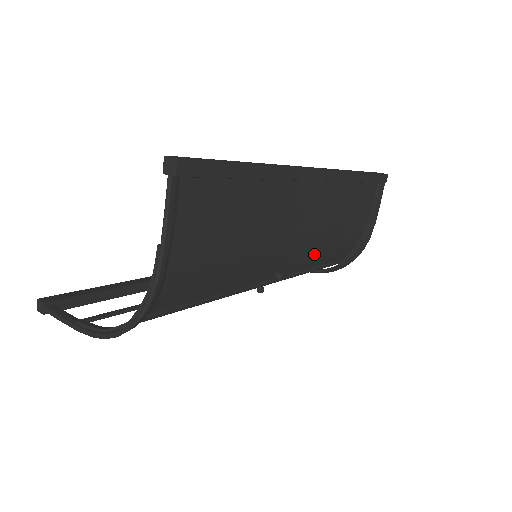
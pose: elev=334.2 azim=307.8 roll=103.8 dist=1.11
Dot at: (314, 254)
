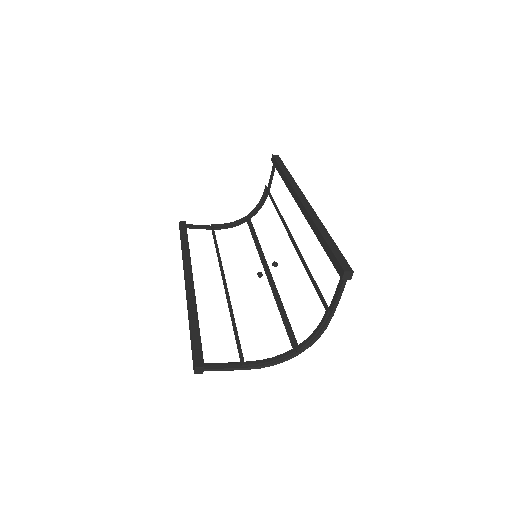
Dot at: occluded
